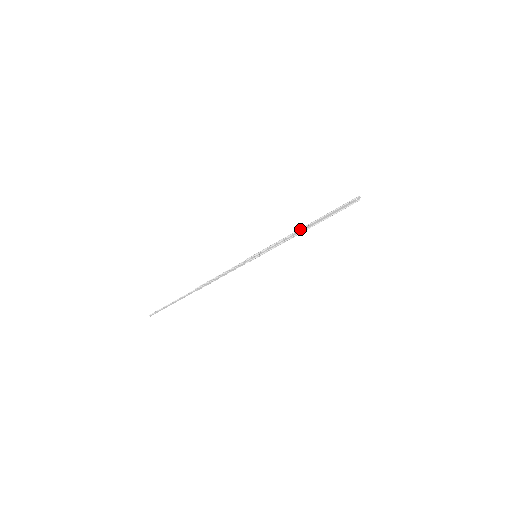
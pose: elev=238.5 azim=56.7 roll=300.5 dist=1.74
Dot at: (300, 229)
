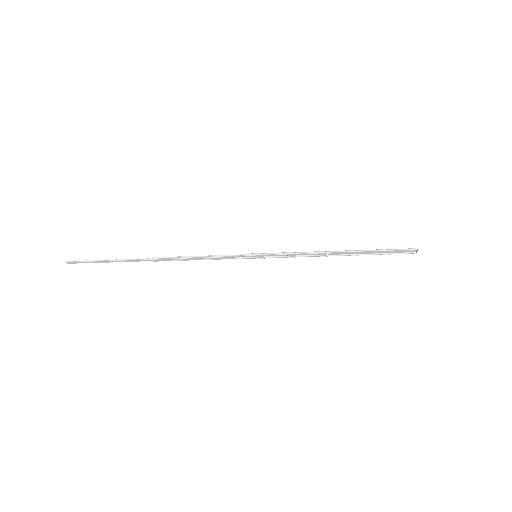
Dot at: (329, 251)
